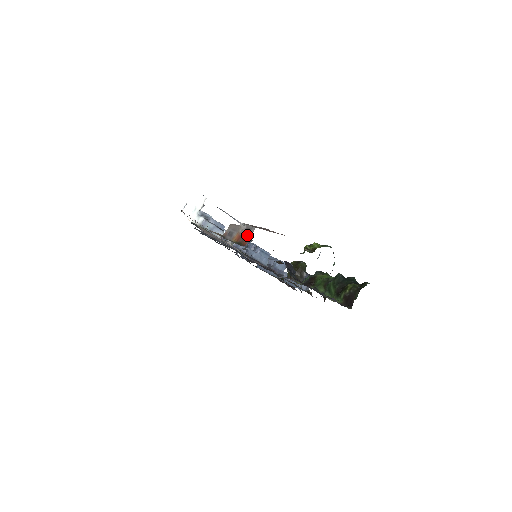
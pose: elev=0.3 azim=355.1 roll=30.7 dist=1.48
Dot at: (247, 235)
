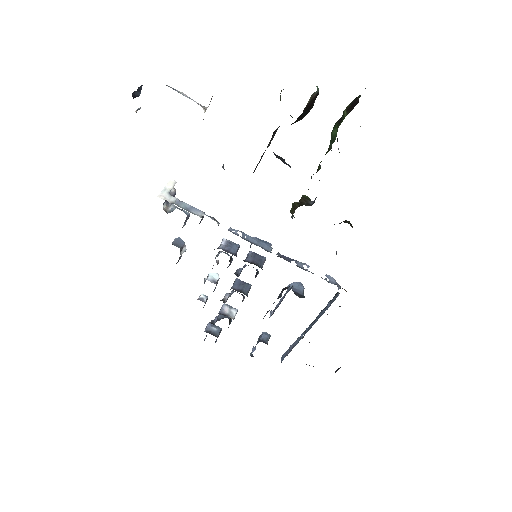
Dot at: occluded
